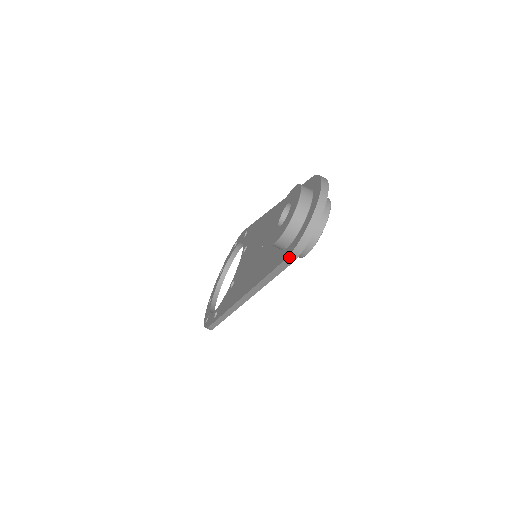
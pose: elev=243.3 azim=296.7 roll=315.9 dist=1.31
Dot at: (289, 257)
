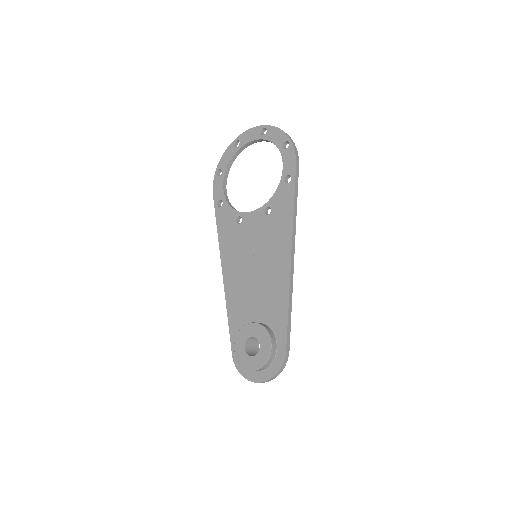
Dot at: (233, 359)
